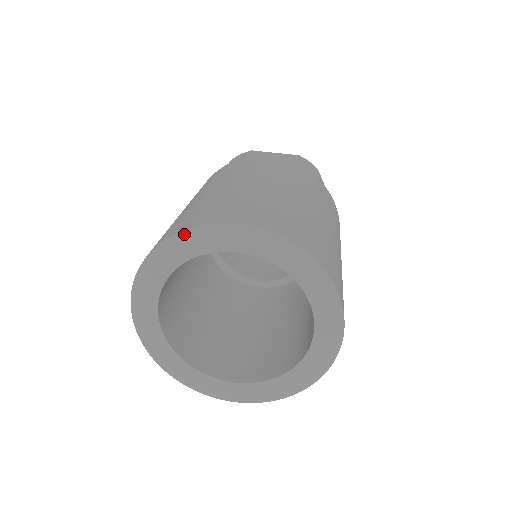
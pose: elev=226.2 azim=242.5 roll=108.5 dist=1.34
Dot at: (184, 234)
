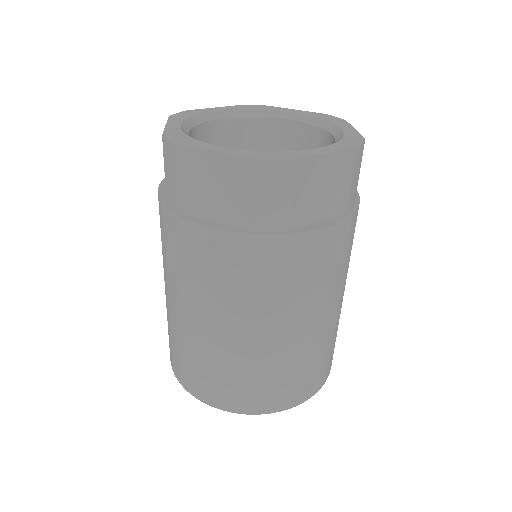
Dot at: (259, 412)
